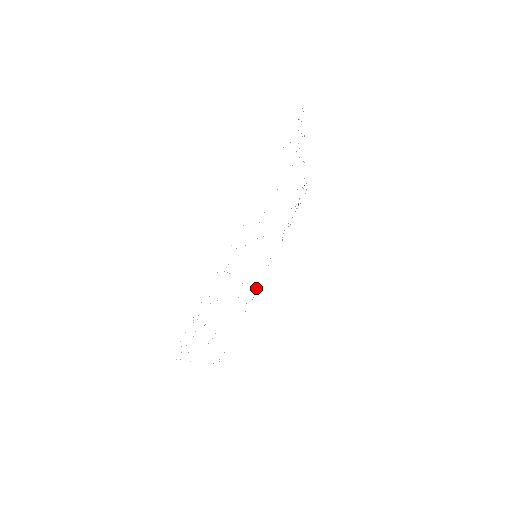
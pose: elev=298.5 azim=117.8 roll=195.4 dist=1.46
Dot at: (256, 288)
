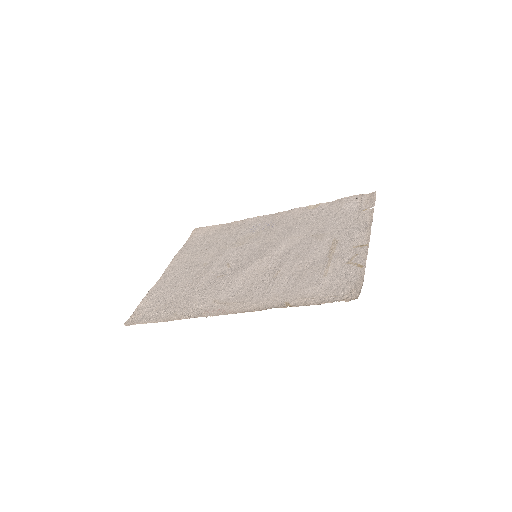
Dot at: (260, 222)
